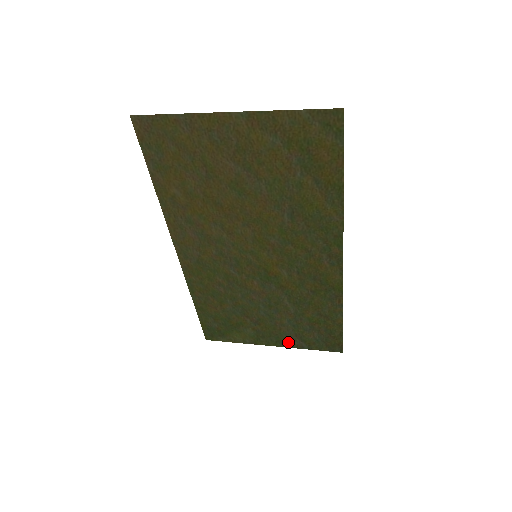
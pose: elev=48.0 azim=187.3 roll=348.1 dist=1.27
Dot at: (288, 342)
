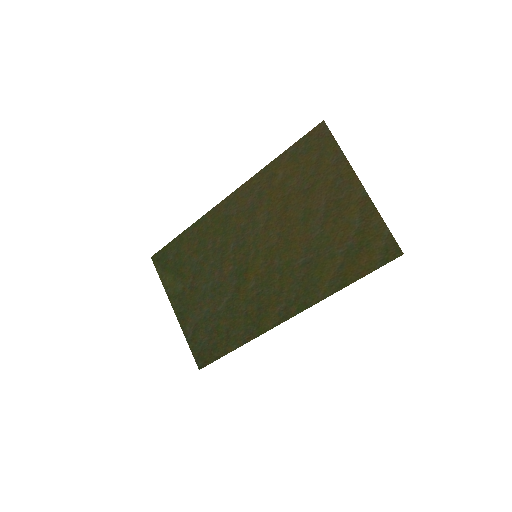
Dot at: (186, 322)
